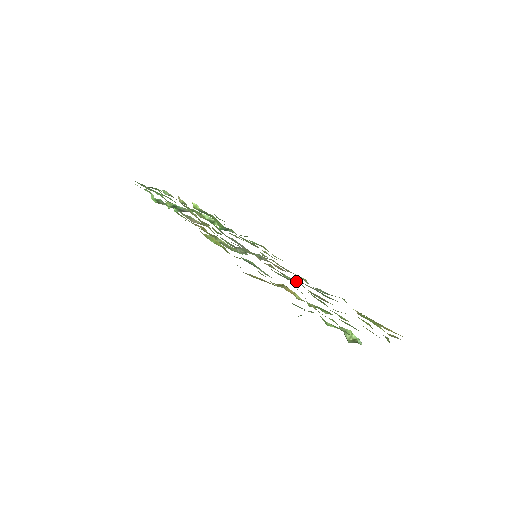
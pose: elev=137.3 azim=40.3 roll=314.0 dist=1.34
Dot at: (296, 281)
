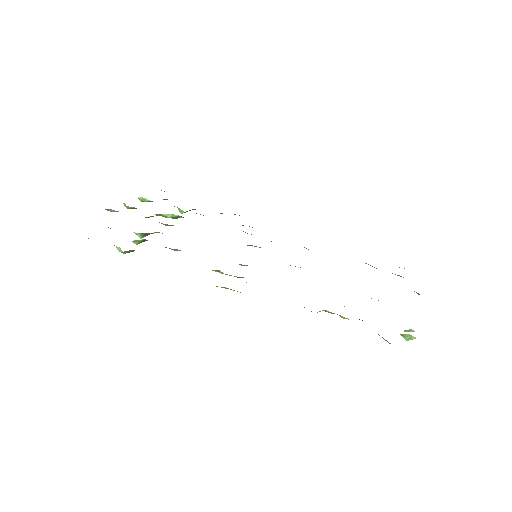
Dot at: occluded
